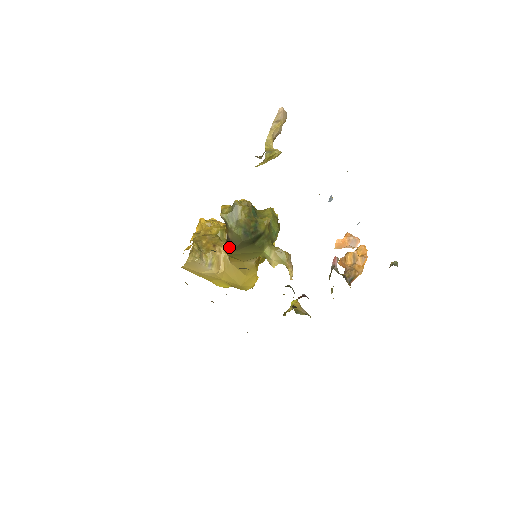
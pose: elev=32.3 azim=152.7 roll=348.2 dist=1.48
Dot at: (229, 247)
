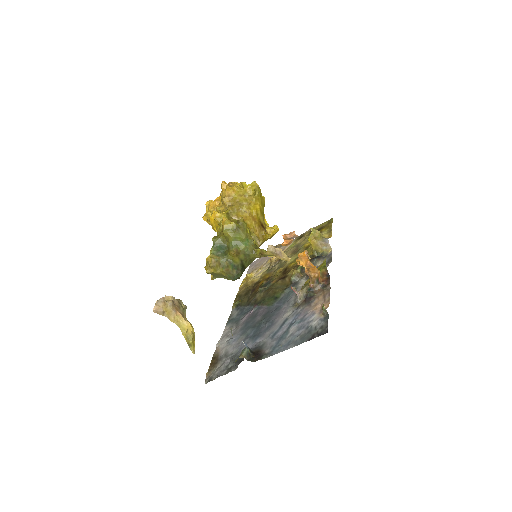
Dot at: occluded
